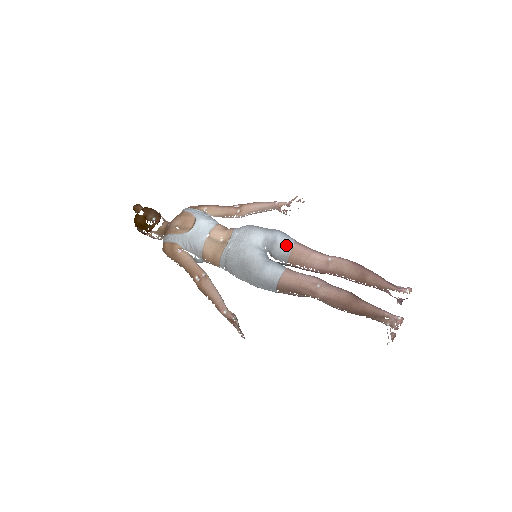
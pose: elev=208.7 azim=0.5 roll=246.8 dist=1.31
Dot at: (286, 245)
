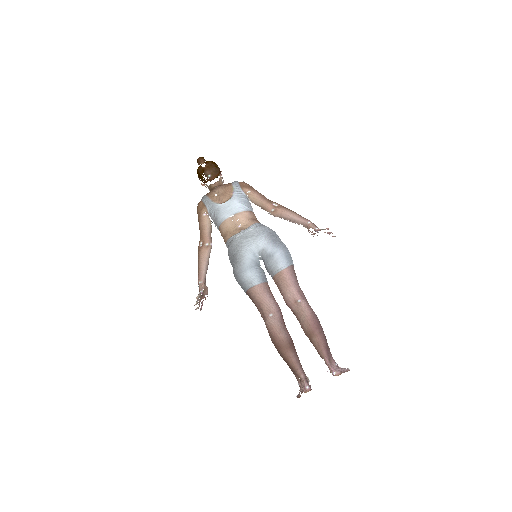
Dot at: (278, 265)
